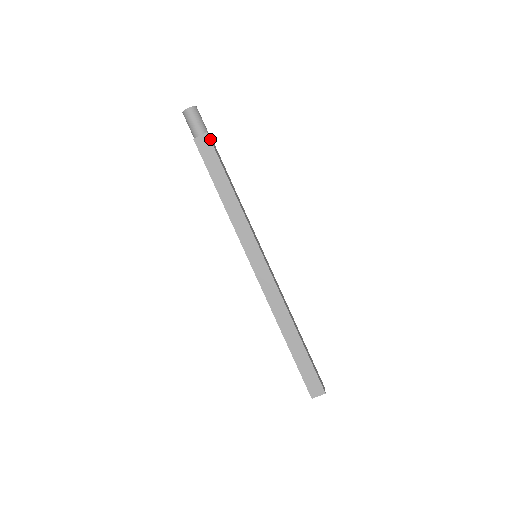
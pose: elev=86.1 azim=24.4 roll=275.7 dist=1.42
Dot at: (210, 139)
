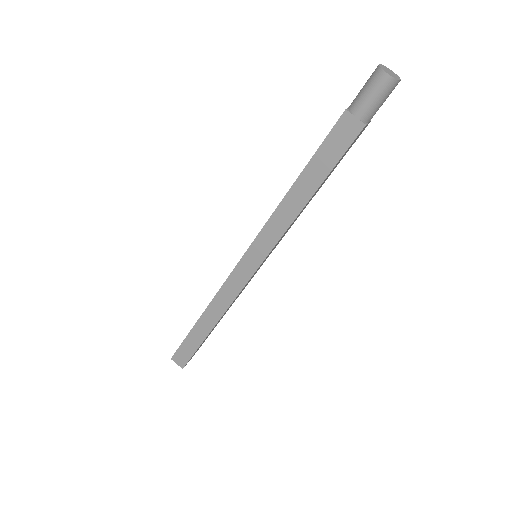
Dot at: (358, 135)
